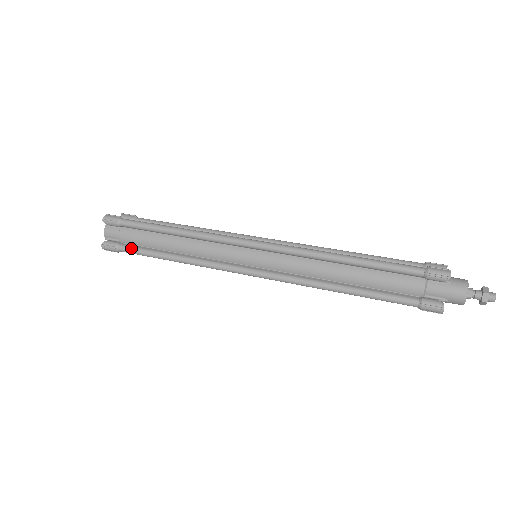
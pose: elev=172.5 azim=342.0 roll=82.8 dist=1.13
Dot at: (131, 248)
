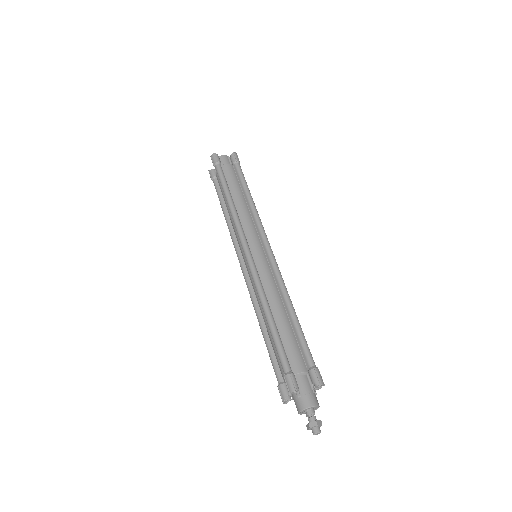
Dot at: (216, 187)
